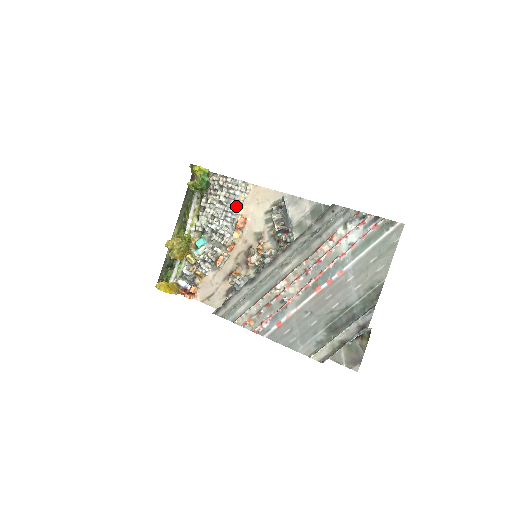
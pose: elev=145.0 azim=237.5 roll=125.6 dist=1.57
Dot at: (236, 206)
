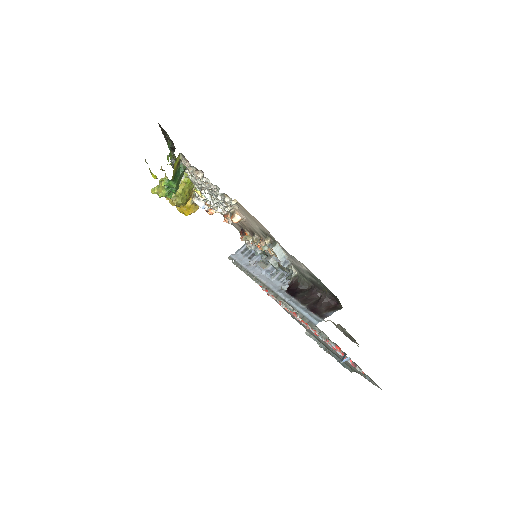
Dot at: (224, 206)
